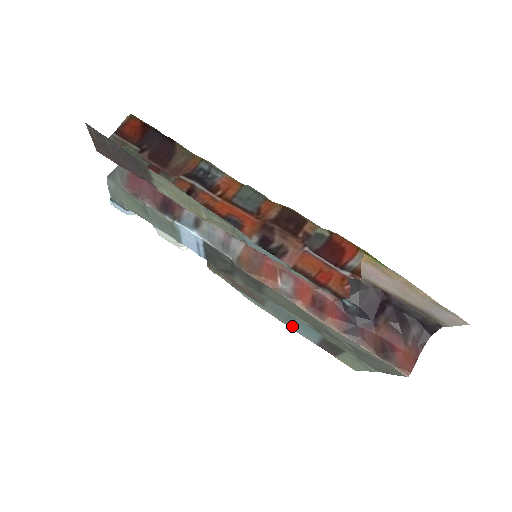
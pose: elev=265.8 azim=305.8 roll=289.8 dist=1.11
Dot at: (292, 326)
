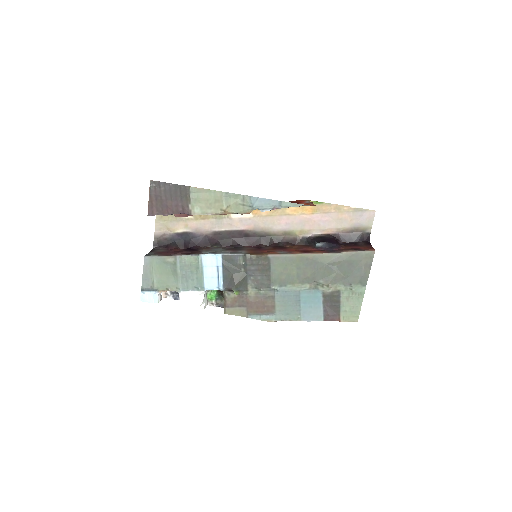
Dot at: (301, 314)
